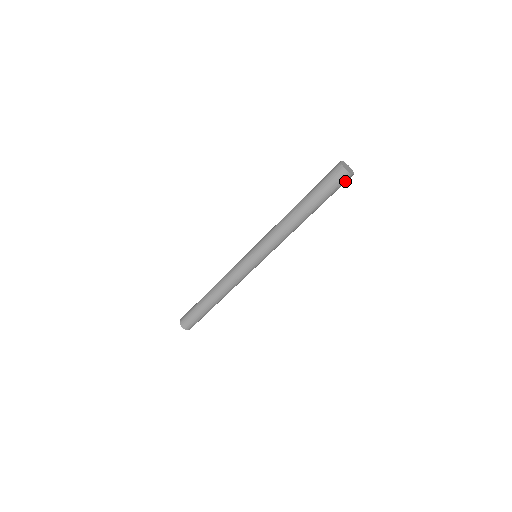
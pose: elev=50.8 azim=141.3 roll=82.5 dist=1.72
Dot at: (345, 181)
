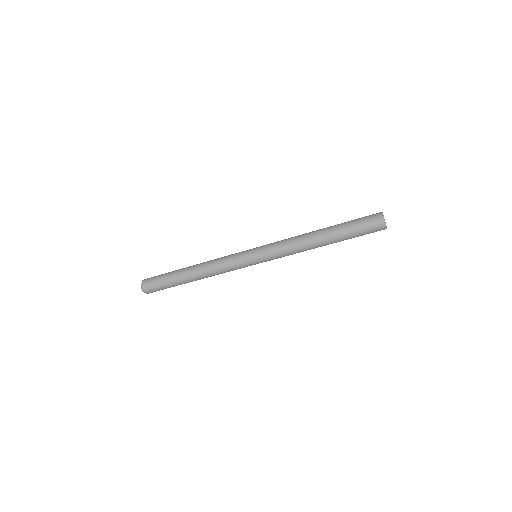
Dot at: (377, 230)
